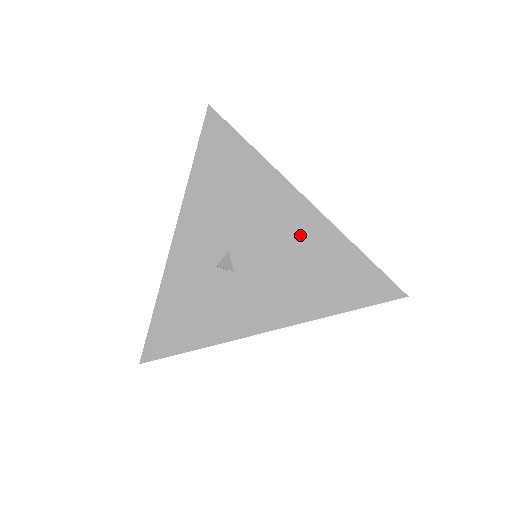
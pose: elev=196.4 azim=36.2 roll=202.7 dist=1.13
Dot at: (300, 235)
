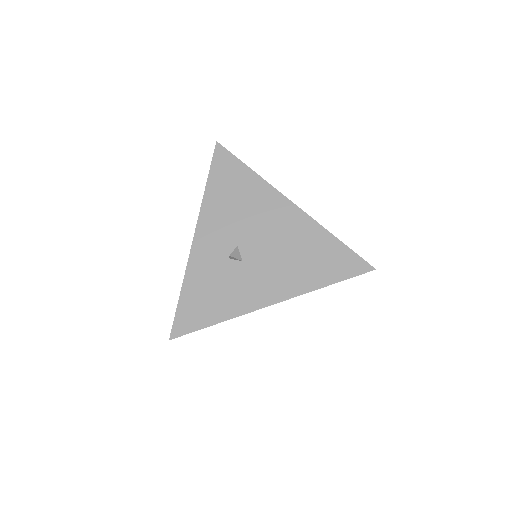
Dot at: (292, 230)
